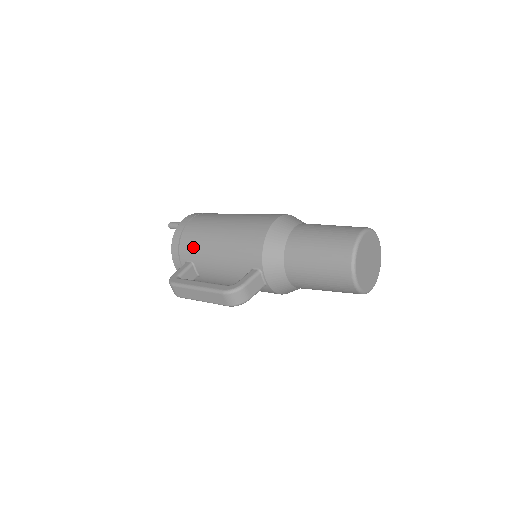
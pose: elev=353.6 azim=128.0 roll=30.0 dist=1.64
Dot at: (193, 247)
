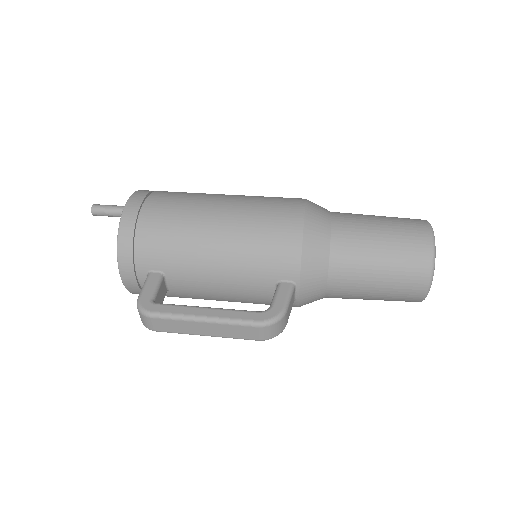
Dot at: (165, 250)
